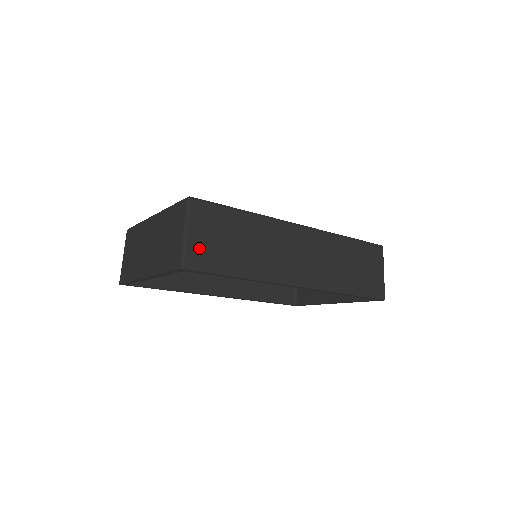
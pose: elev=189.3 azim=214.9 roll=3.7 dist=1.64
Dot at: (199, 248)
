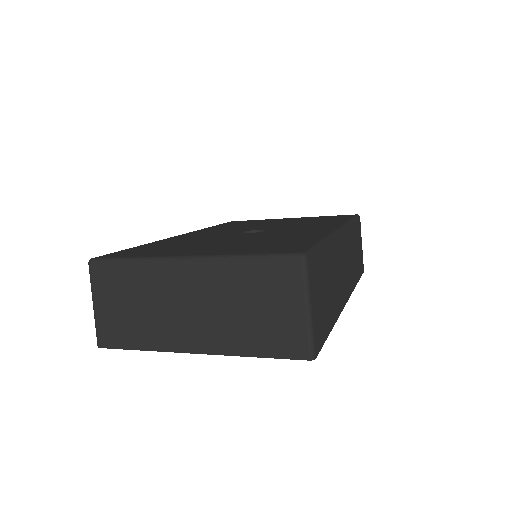
Dot at: (317, 320)
